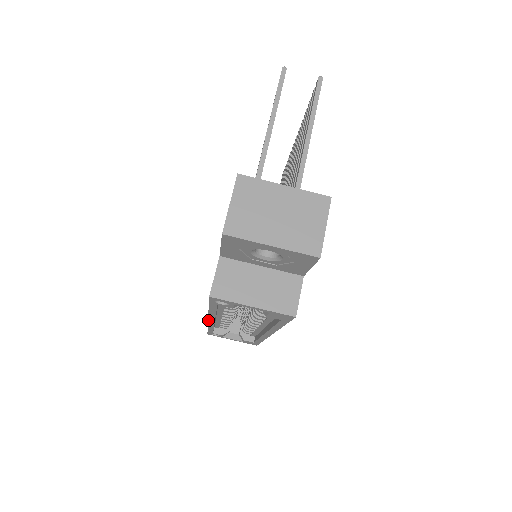
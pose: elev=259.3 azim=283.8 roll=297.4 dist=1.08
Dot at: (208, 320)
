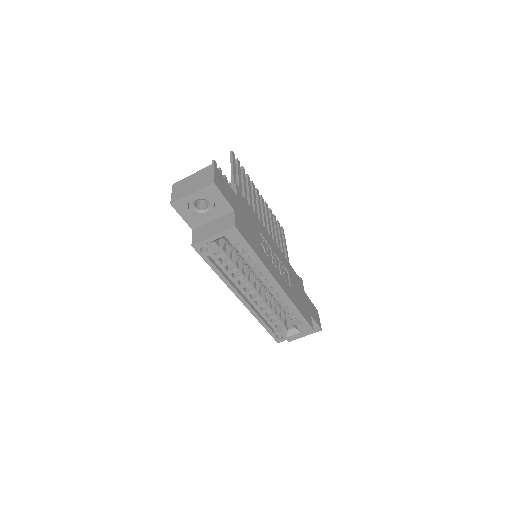
Dot at: occluded
